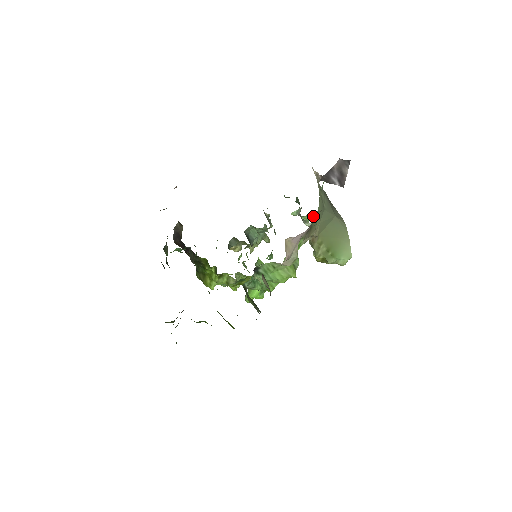
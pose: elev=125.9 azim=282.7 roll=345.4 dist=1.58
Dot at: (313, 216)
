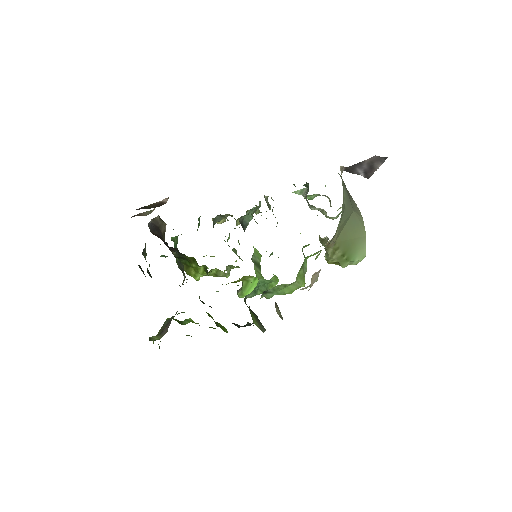
Dot at: occluded
